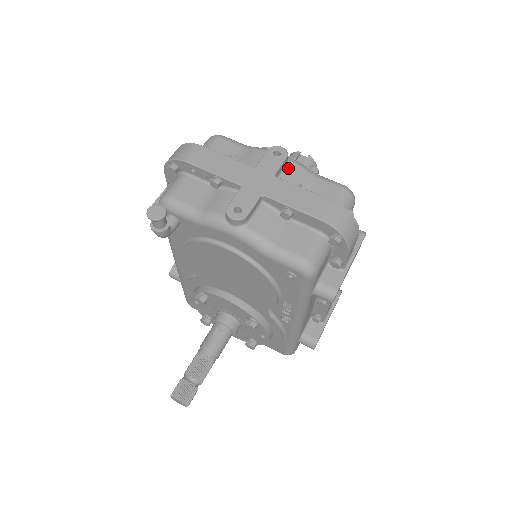
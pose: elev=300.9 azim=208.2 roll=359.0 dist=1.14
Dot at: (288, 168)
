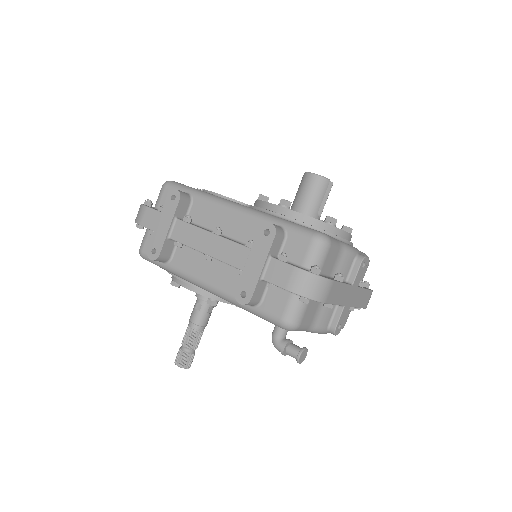
Dot at: occluded
